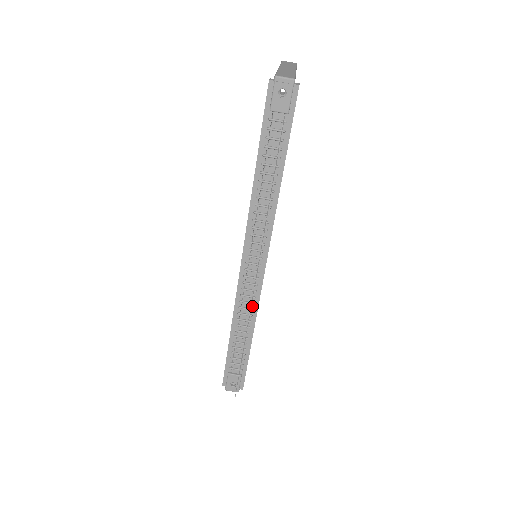
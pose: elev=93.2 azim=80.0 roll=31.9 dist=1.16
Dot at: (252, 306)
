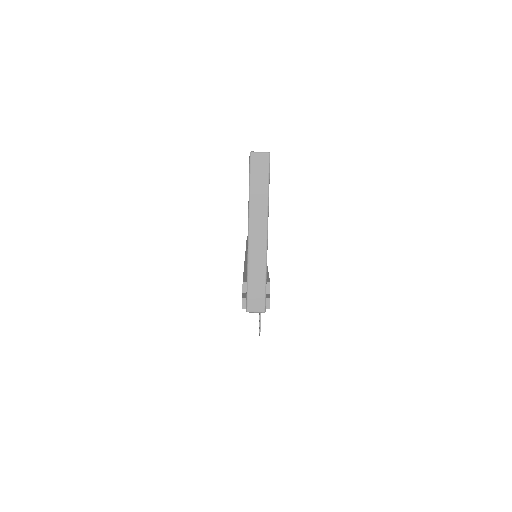
Dot at: occluded
